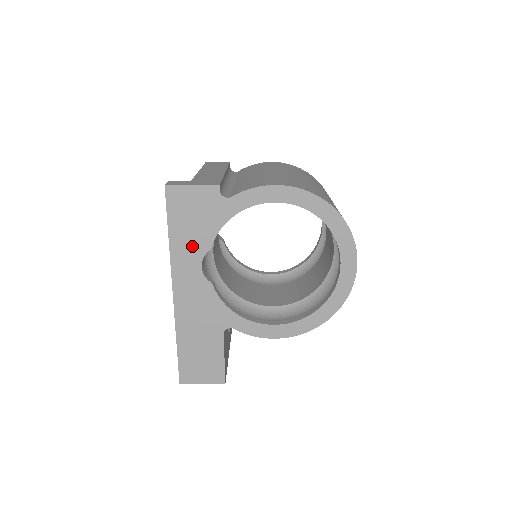
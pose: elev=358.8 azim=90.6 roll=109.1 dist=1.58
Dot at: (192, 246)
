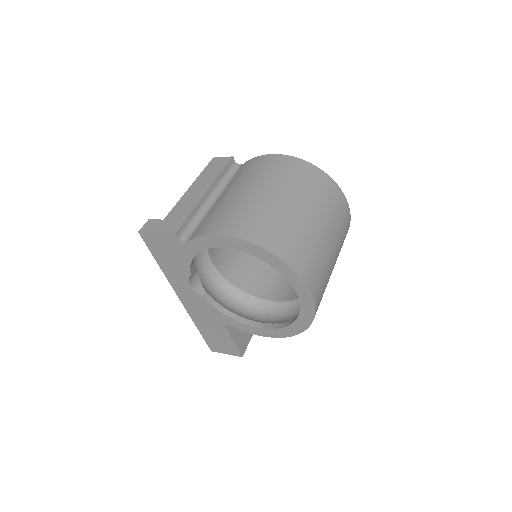
Dot at: (177, 272)
